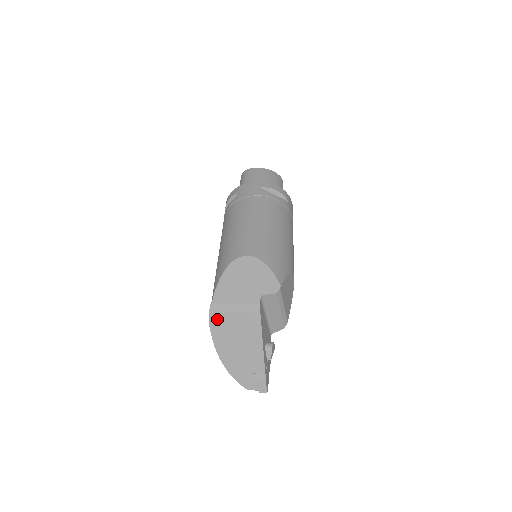
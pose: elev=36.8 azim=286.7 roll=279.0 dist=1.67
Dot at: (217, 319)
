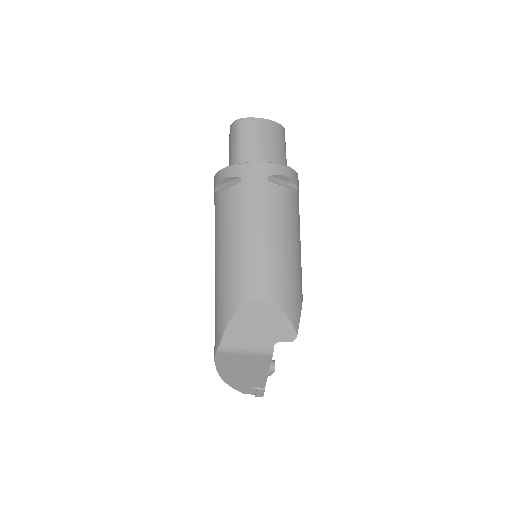
Dot at: (224, 357)
